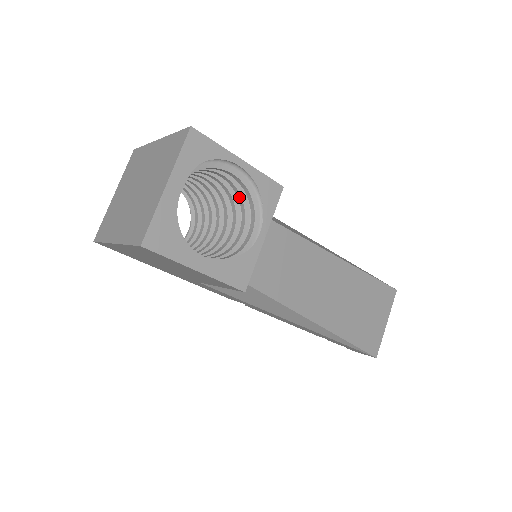
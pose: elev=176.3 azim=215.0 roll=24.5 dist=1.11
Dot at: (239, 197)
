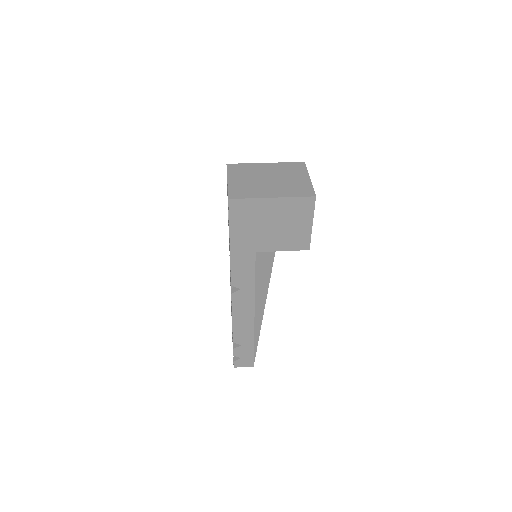
Dot at: occluded
